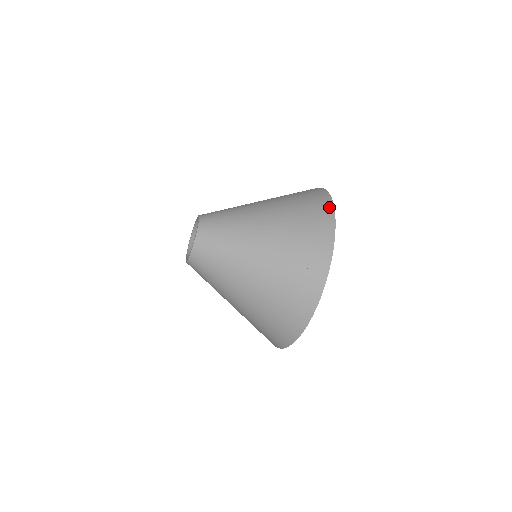
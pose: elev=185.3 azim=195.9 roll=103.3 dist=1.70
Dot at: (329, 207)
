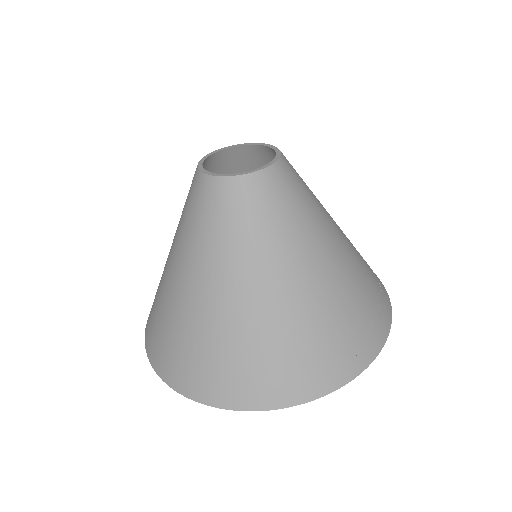
Dot at: occluded
